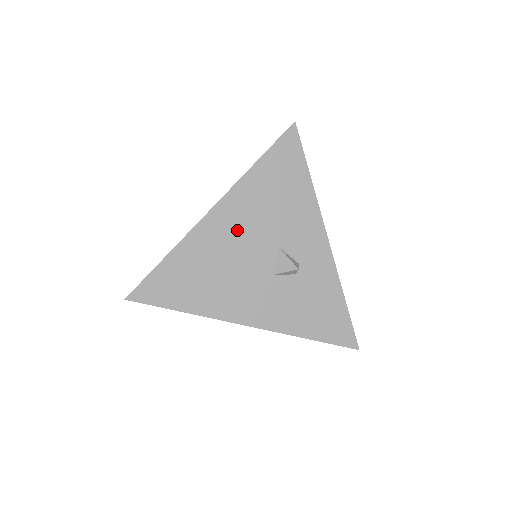
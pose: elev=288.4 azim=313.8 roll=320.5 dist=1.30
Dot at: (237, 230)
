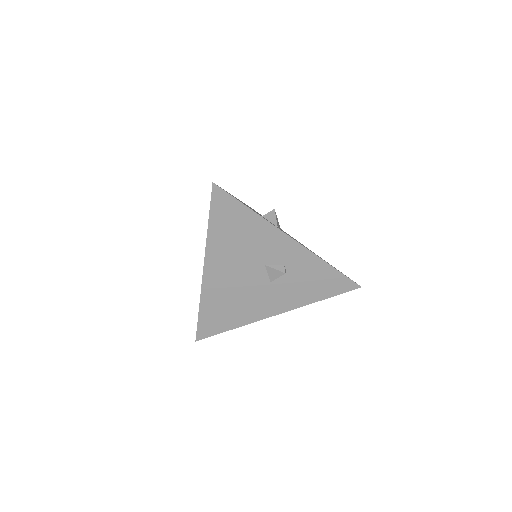
Dot at: (229, 272)
